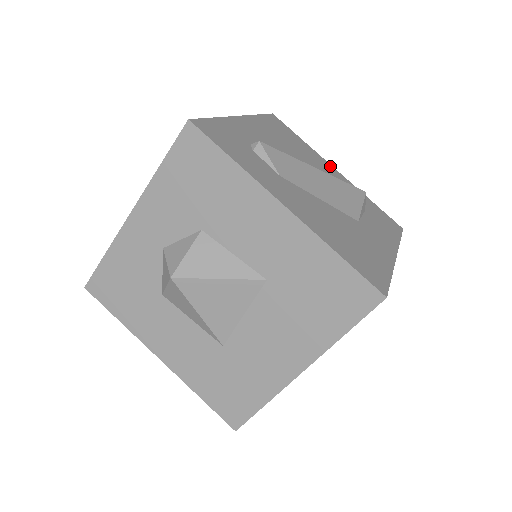
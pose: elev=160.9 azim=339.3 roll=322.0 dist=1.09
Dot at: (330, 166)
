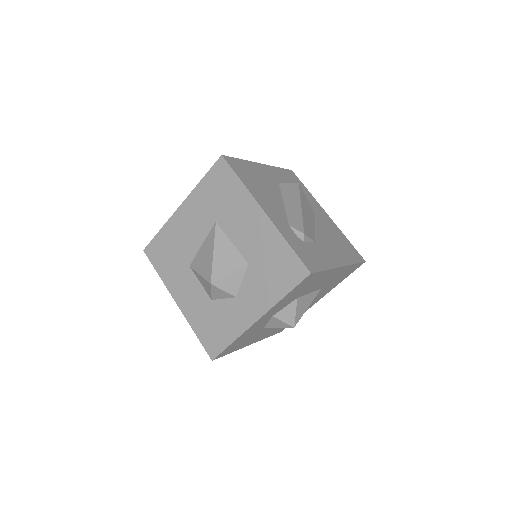
Dot at: (261, 166)
